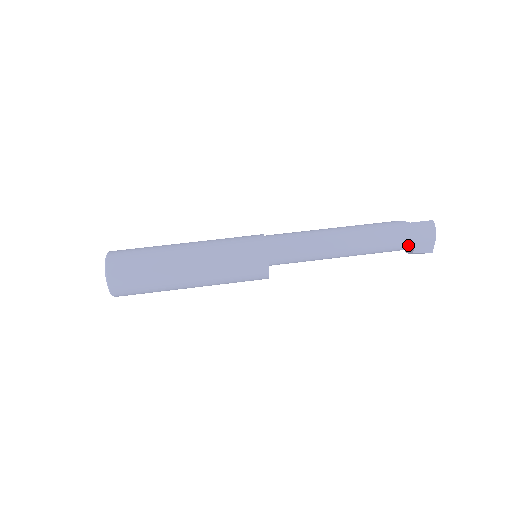
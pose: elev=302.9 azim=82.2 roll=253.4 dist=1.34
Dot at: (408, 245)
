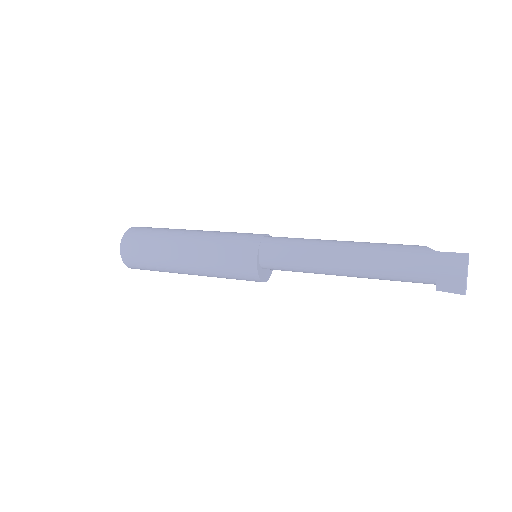
Dot at: (427, 279)
